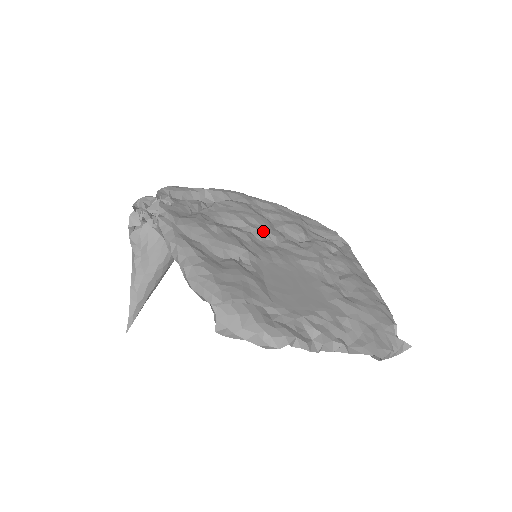
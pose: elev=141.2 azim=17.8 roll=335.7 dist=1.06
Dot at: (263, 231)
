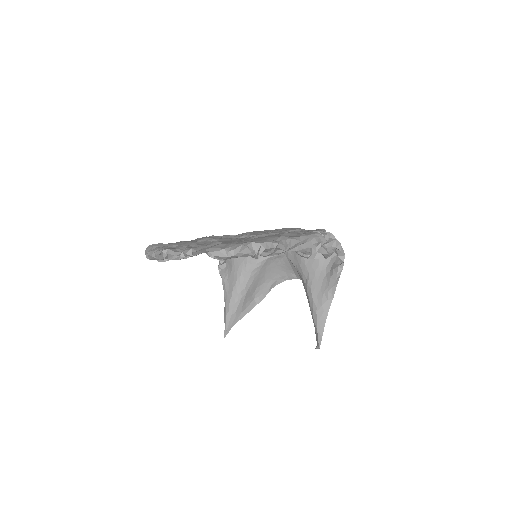
Dot at: (246, 234)
